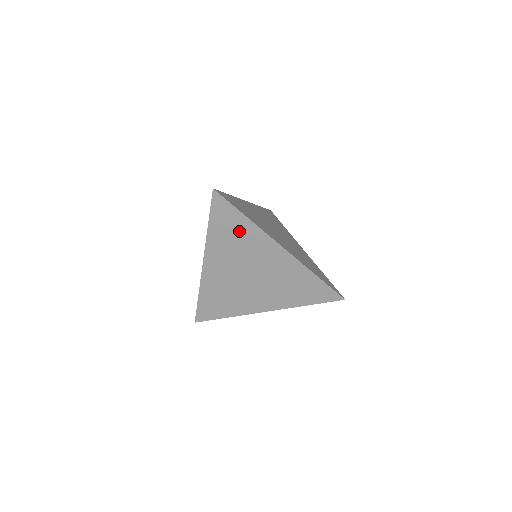
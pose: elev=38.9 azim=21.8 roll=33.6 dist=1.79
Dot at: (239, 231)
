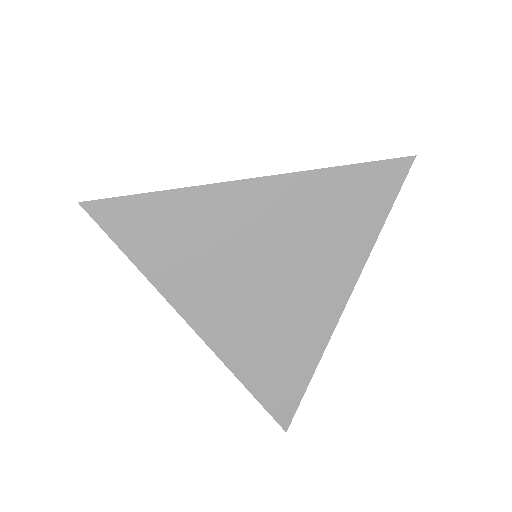
Dot at: (180, 224)
